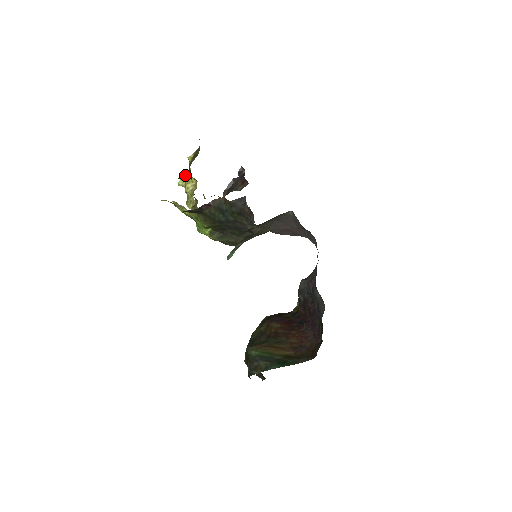
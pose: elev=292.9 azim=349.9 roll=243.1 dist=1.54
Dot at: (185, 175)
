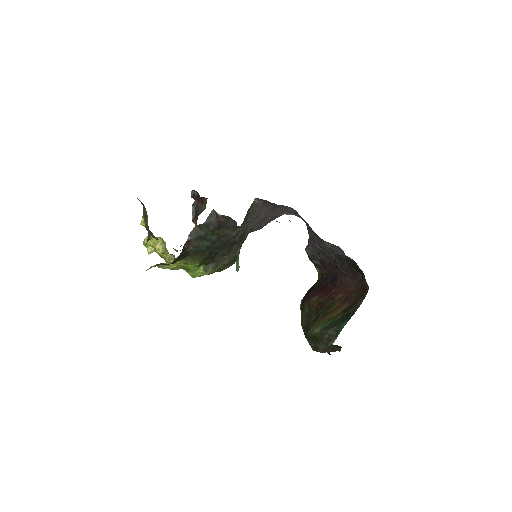
Dot at: (148, 241)
